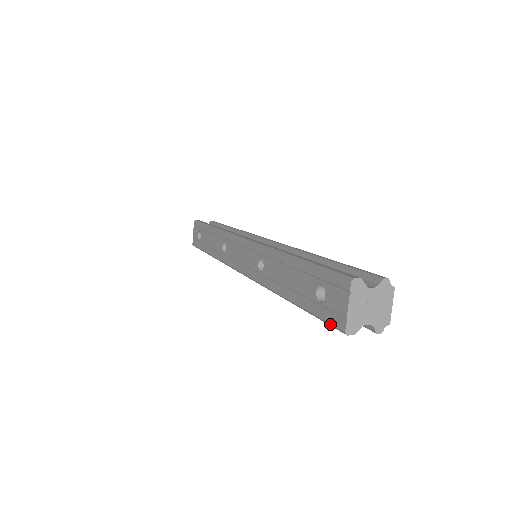
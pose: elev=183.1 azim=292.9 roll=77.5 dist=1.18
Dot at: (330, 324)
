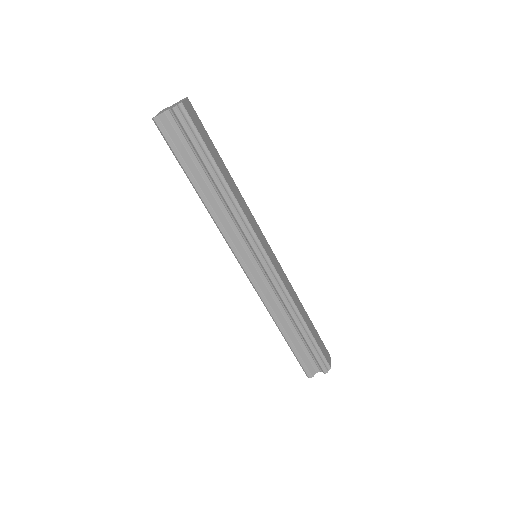
Dot at: (162, 135)
